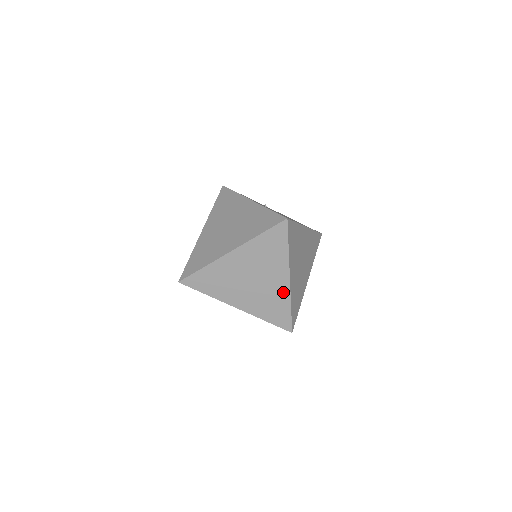
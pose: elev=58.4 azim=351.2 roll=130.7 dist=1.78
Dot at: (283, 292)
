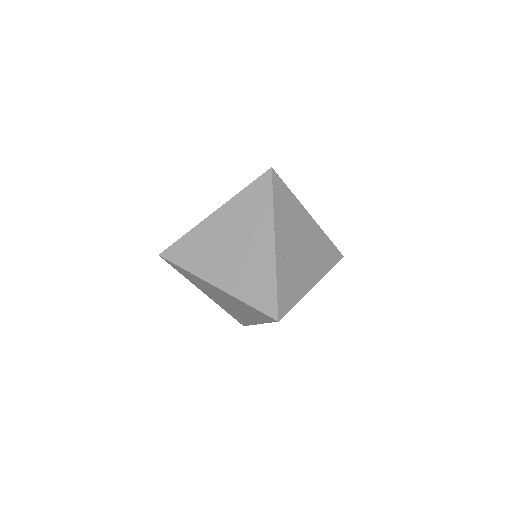
Dot at: (249, 320)
